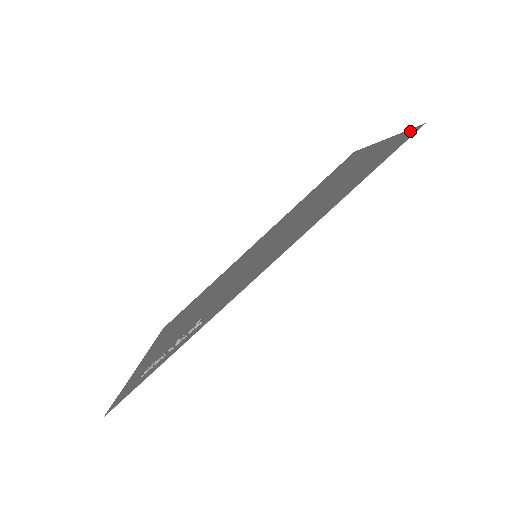
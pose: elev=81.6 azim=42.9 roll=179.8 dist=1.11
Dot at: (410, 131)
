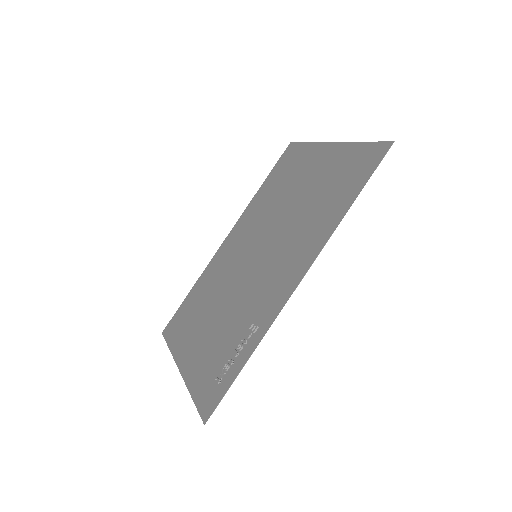
Dot at: (378, 145)
